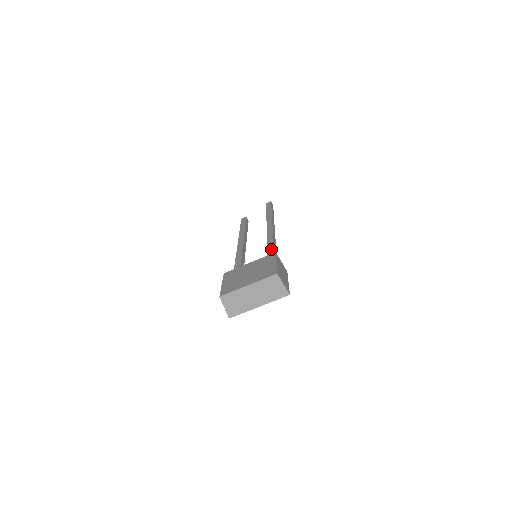
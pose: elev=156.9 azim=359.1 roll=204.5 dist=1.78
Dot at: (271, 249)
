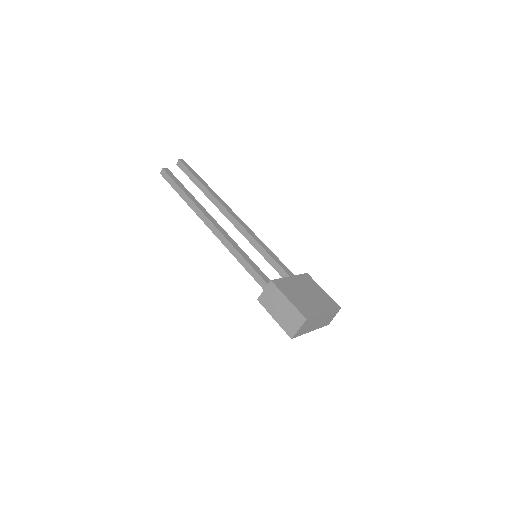
Dot at: (276, 257)
